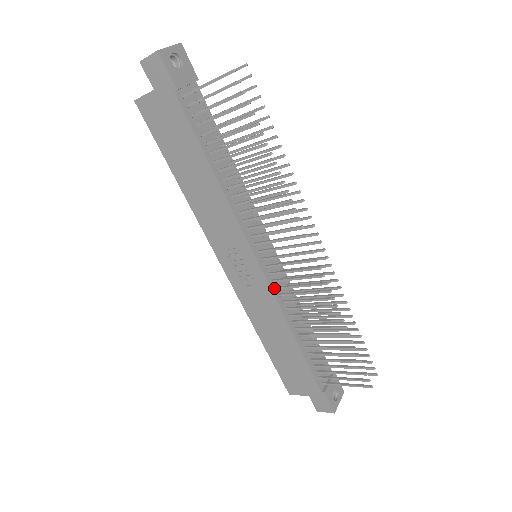
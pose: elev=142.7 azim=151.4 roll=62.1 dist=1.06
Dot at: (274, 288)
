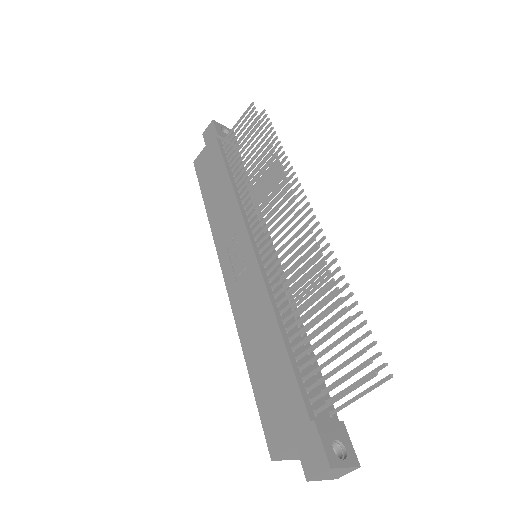
Dot at: (264, 272)
